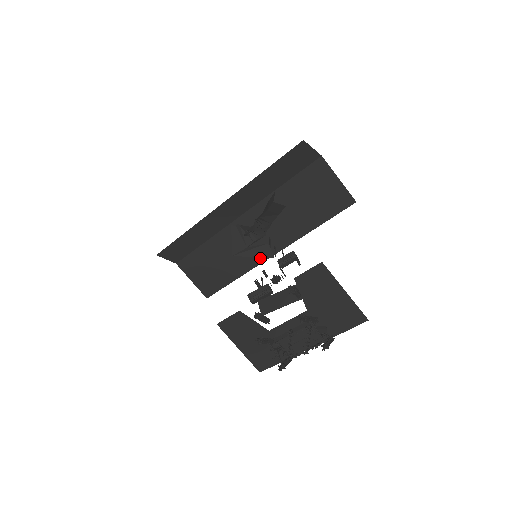
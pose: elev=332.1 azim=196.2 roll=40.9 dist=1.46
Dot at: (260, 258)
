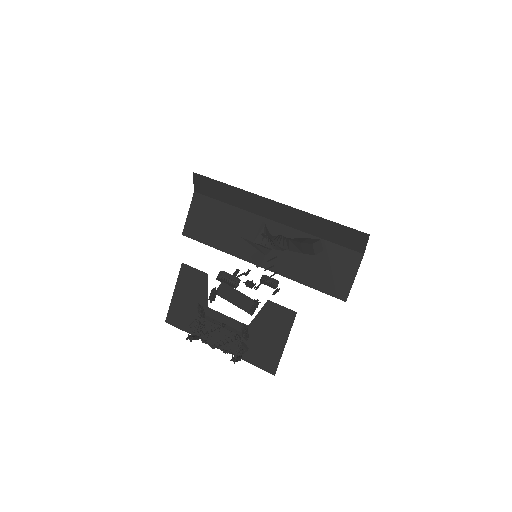
Dot at: (249, 257)
